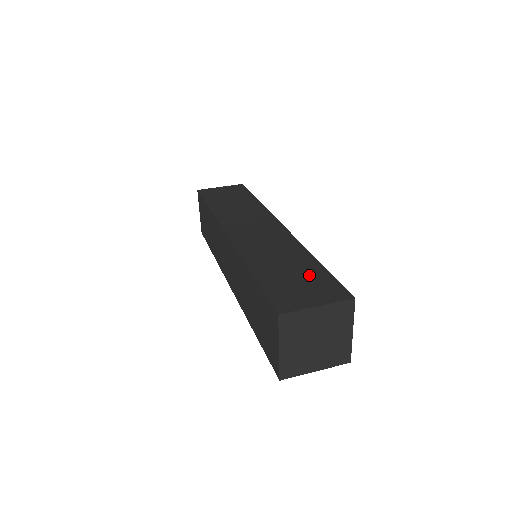
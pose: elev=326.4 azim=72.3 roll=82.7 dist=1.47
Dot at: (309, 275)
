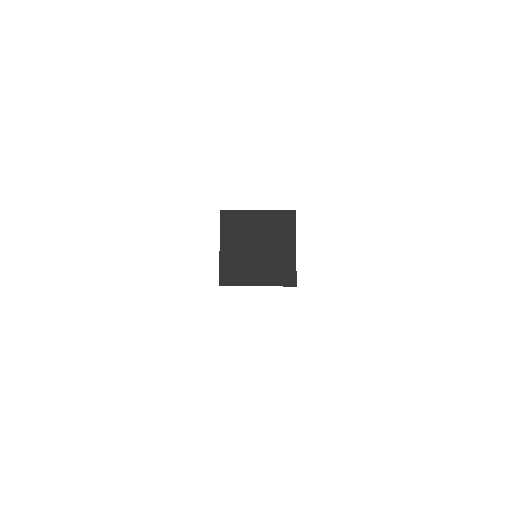
Dot at: occluded
